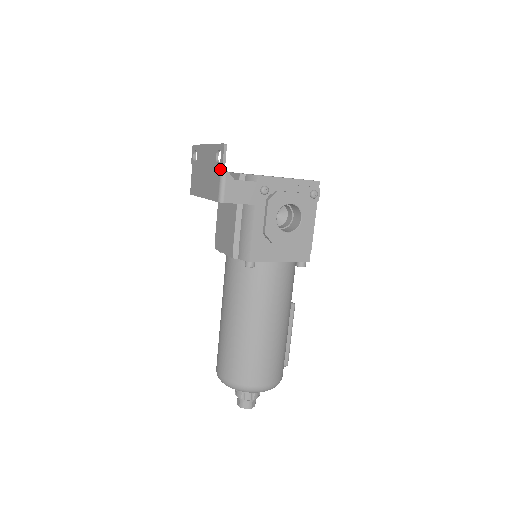
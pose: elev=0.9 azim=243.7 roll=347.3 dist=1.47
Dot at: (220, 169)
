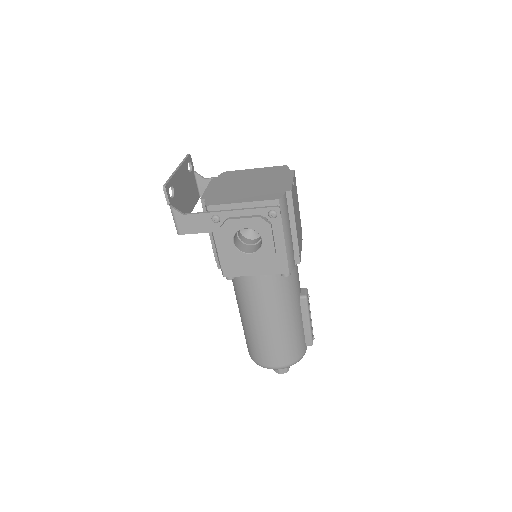
Dot at: (170, 206)
